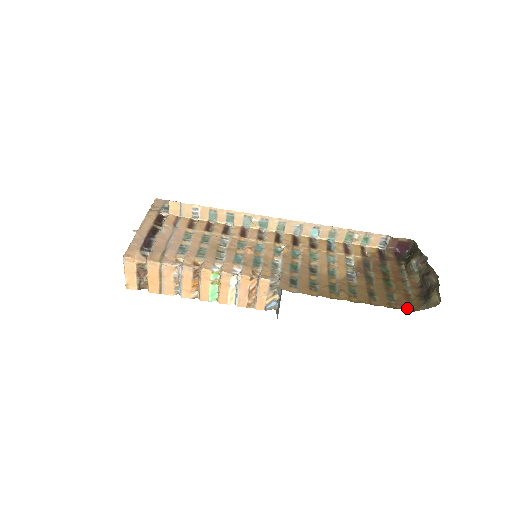
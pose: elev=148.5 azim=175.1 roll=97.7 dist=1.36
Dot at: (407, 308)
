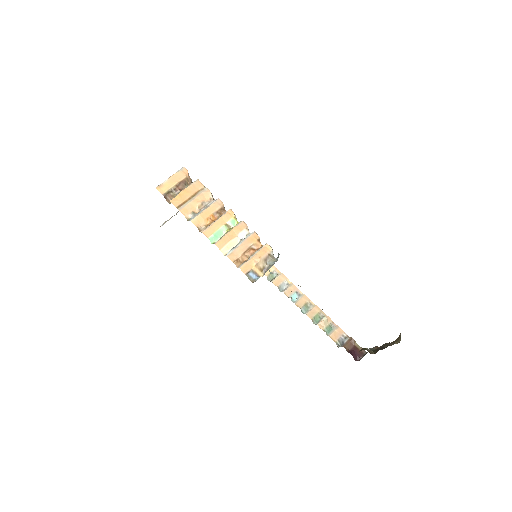
Dot at: occluded
